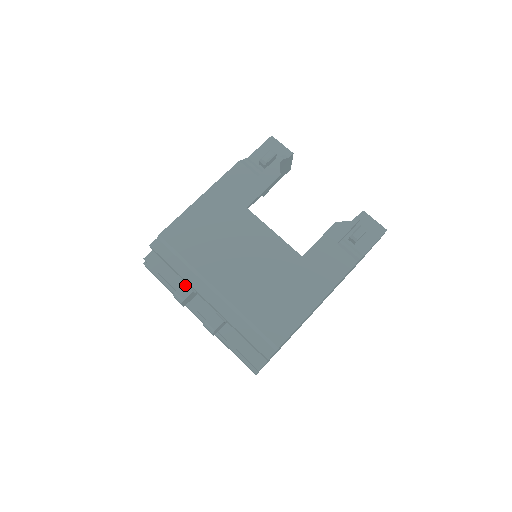
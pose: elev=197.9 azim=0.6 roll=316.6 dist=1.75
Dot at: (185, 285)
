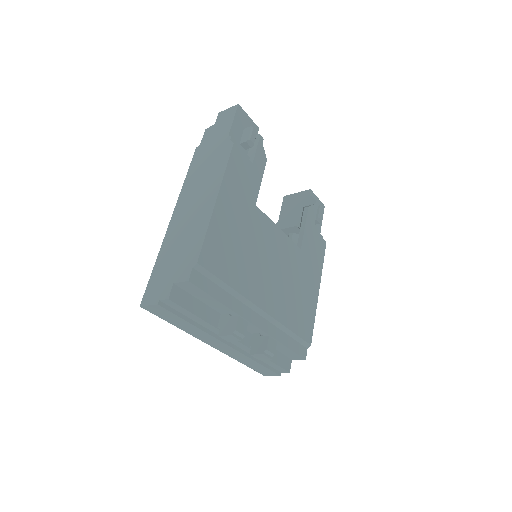
Dot at: (241, 318)
